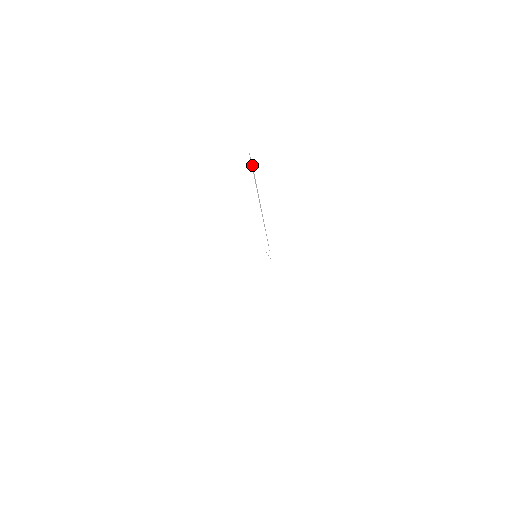
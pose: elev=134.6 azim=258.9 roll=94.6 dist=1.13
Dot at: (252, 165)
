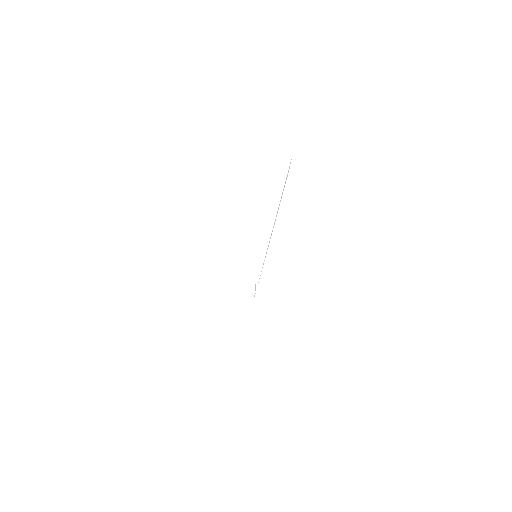
Dot at: (288, 171)
